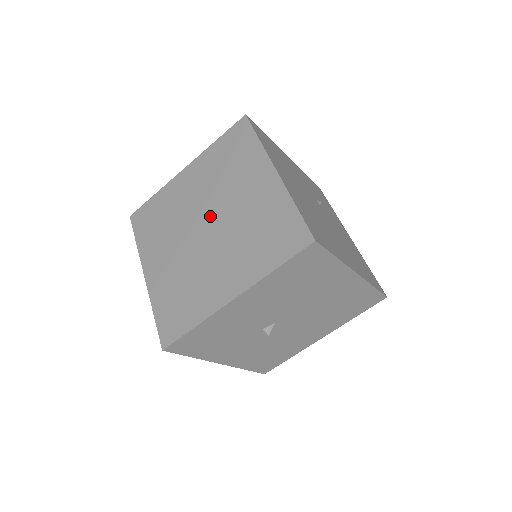
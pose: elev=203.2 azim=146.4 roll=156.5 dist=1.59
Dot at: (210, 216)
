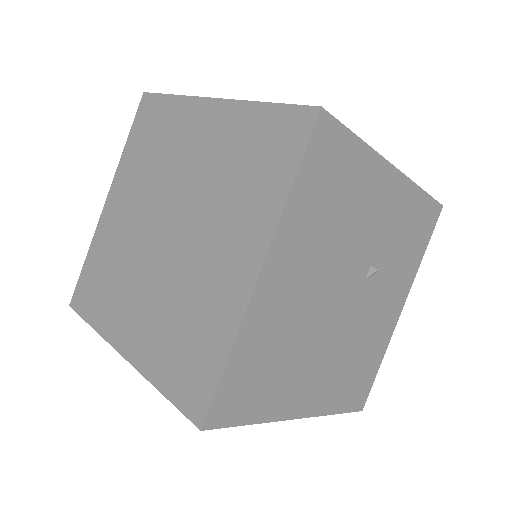
Dot at: (177, 221)
